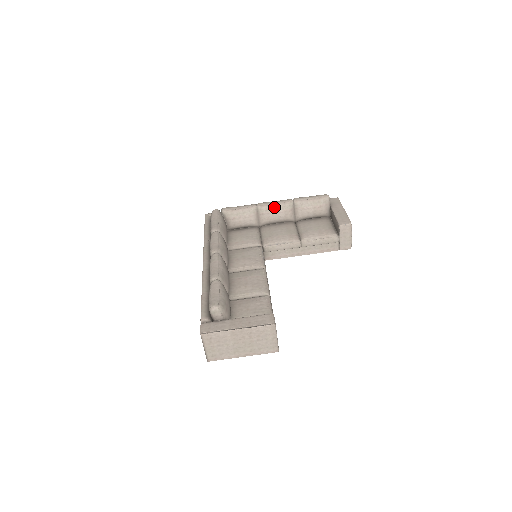
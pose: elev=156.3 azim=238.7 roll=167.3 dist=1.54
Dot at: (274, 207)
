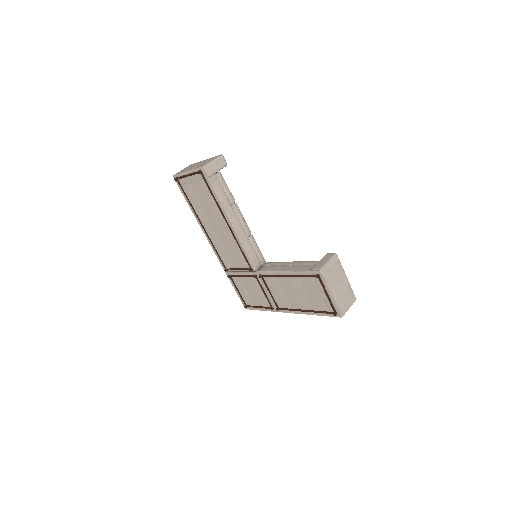
Dot at: occluded
